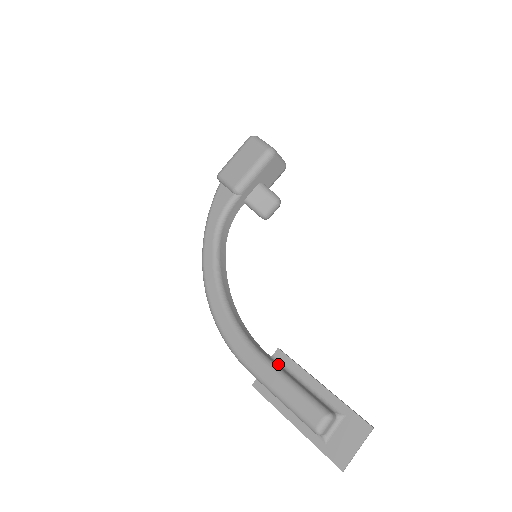
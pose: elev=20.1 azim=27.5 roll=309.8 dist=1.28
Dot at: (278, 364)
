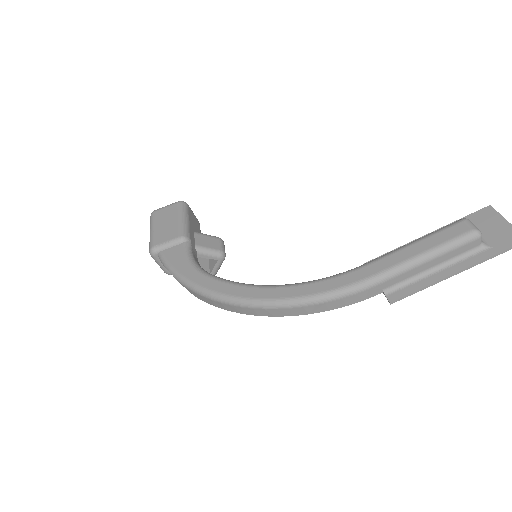
Dot at: occluded
